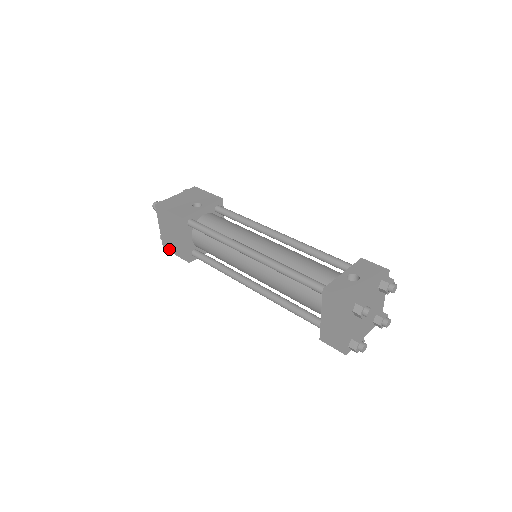
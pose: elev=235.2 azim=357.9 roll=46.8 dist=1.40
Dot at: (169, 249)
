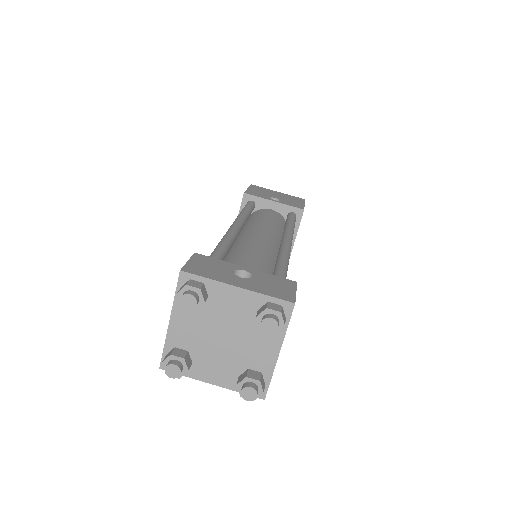
Dot at: occluded
